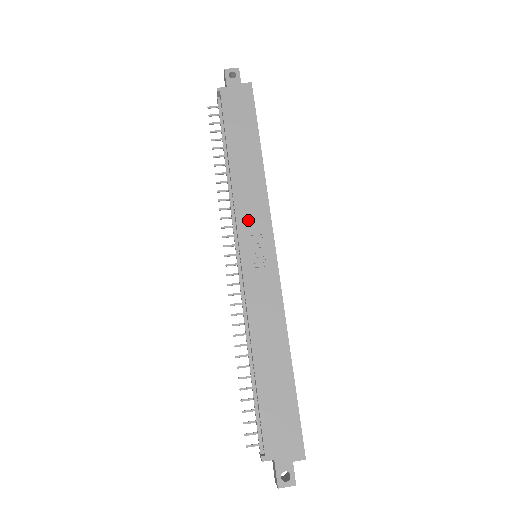
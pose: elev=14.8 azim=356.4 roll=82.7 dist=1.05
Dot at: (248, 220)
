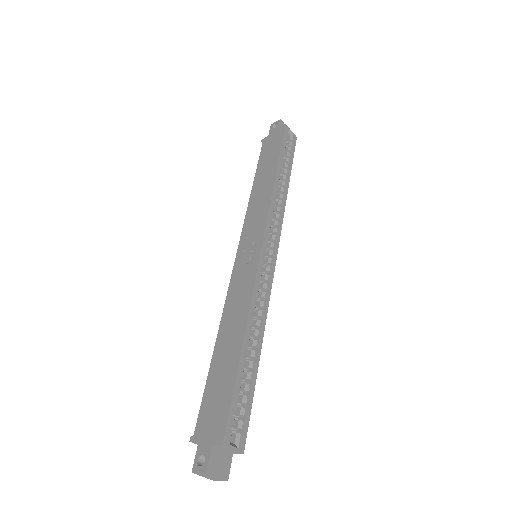
Dot at: (250, 225)
